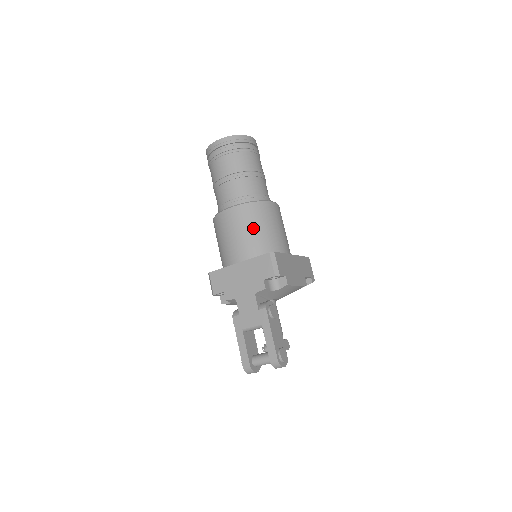
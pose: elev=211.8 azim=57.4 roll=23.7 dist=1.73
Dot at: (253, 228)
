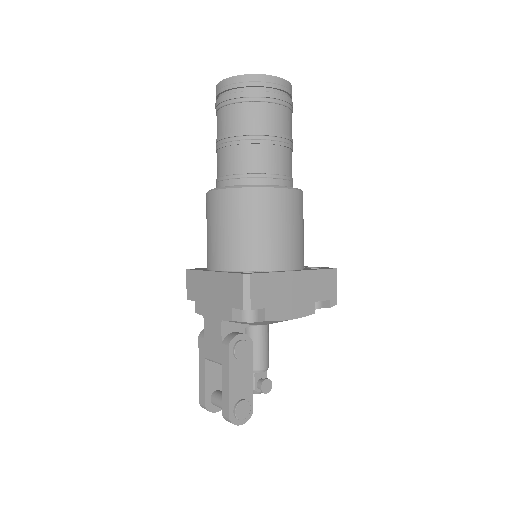
Dot at: (239, 227)
